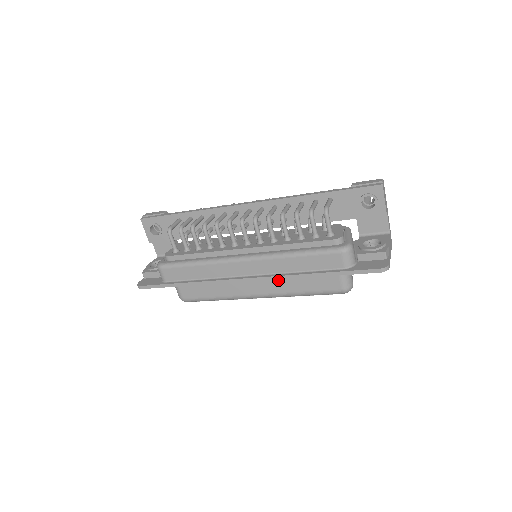
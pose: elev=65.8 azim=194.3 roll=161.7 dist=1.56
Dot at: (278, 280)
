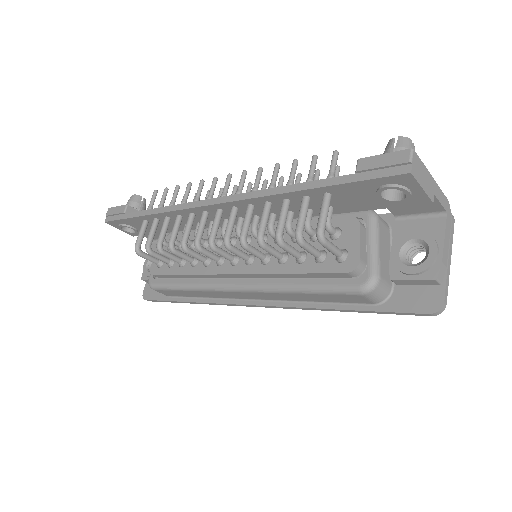
Dot at: occluded
